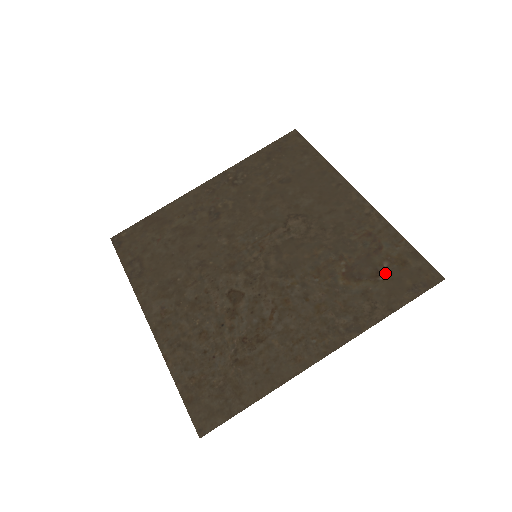
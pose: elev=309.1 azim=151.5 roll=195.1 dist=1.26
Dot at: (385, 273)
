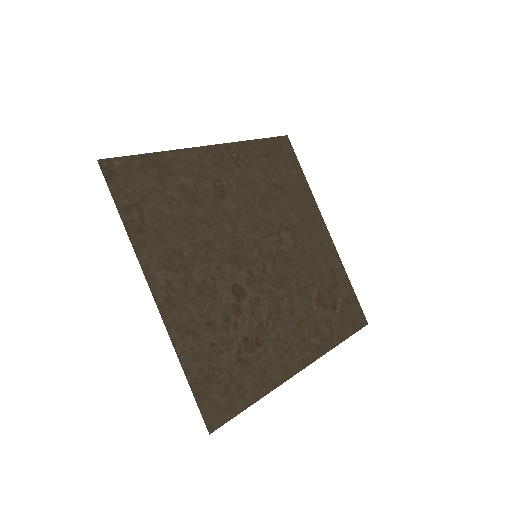
Dot at: (339, 308)
